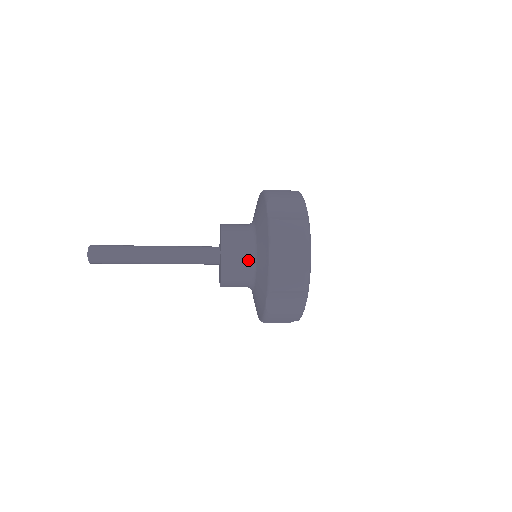
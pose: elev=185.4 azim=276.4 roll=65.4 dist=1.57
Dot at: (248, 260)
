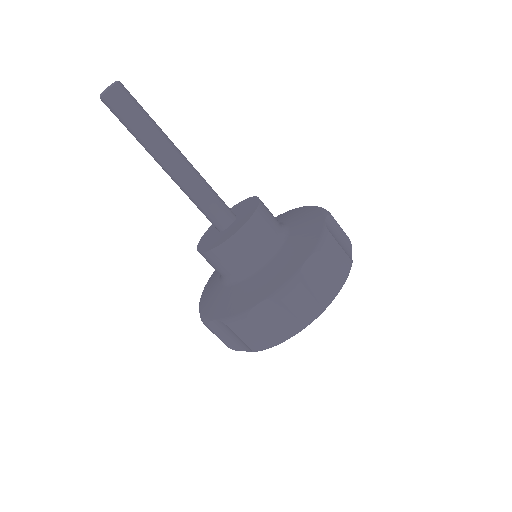
Dot at: (278, 231)
